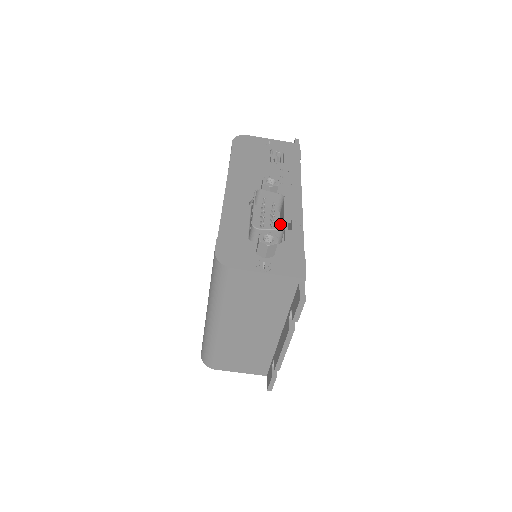
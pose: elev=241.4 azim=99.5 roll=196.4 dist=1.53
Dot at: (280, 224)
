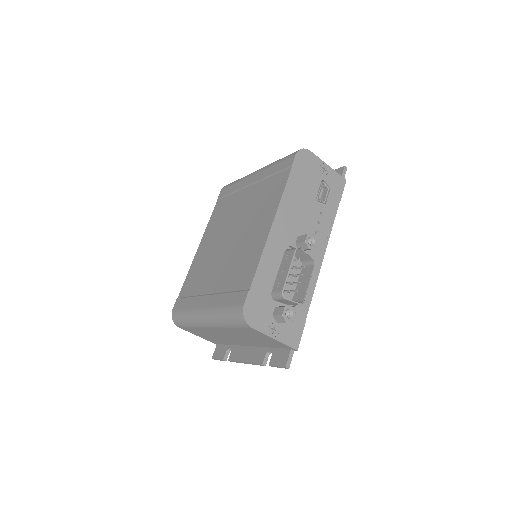
Dot at: (298, 281)
